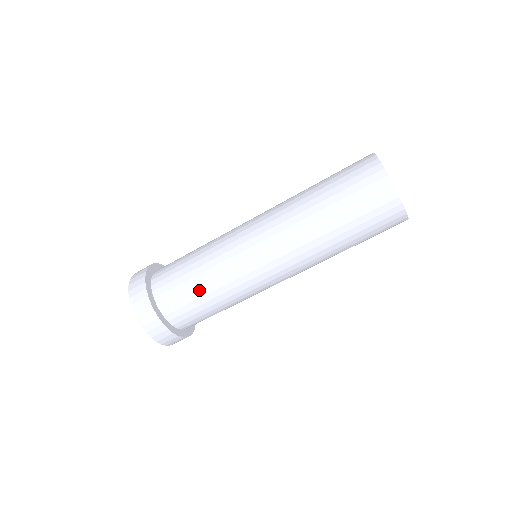
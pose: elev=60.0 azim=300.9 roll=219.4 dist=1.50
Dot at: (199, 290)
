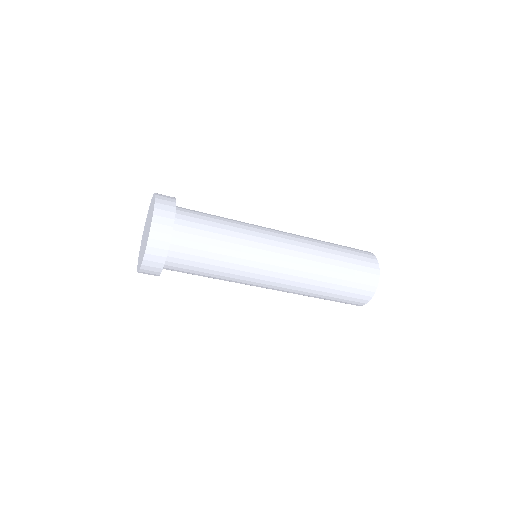
Dot at: (213, 259)
